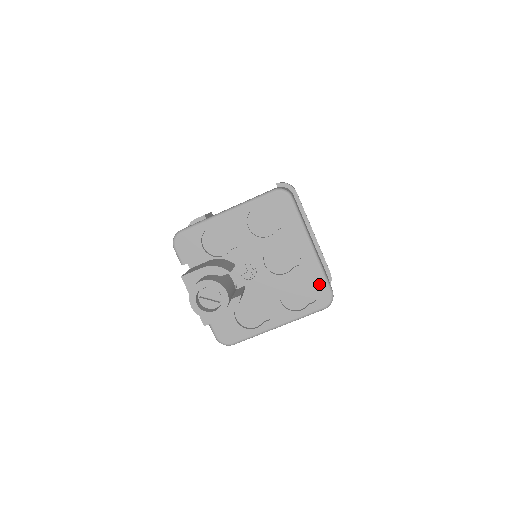
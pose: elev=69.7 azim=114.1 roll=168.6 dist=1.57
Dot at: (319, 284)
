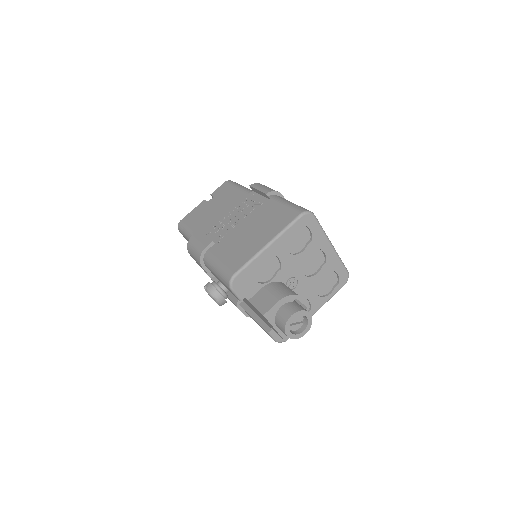
Dot at: (340, 270)
